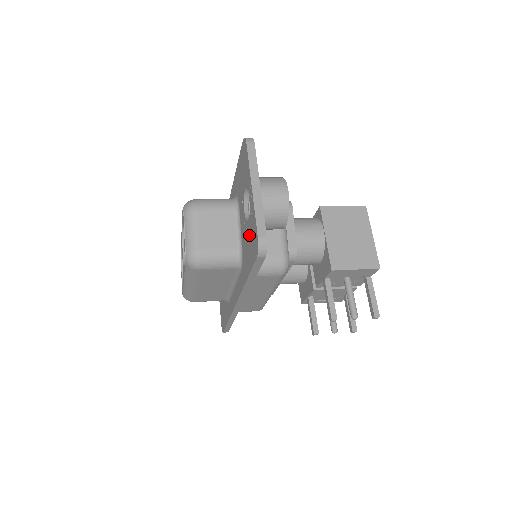
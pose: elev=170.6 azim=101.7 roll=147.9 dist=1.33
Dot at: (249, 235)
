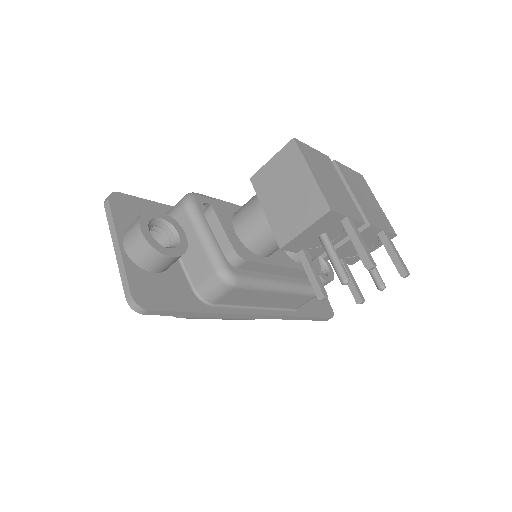
Dot at: occluded
